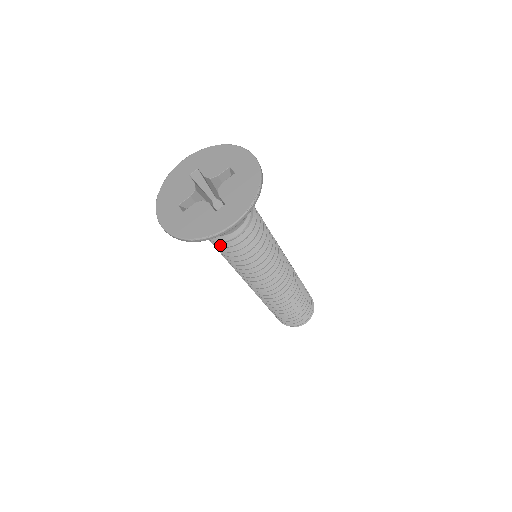
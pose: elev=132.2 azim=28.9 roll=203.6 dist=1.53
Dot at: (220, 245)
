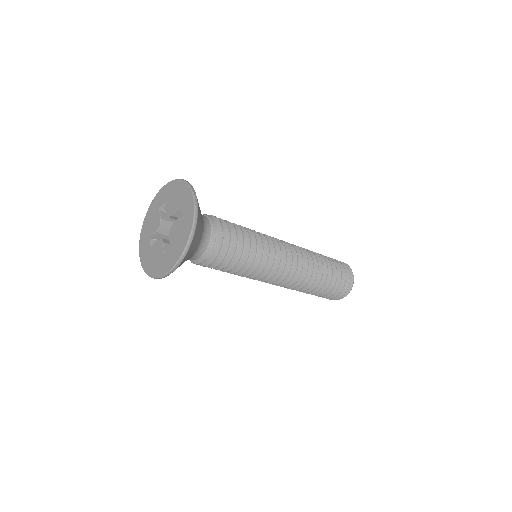
Dot at: occluded
